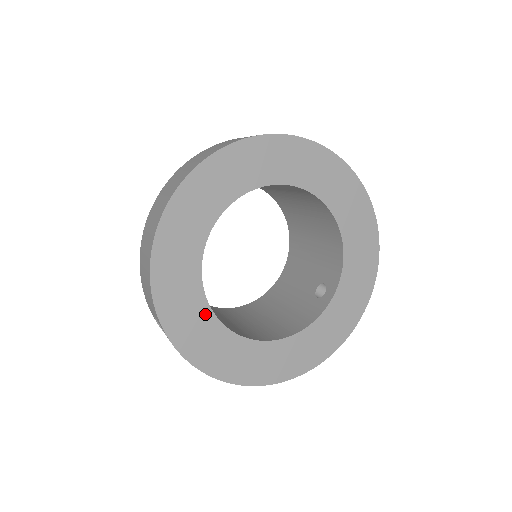
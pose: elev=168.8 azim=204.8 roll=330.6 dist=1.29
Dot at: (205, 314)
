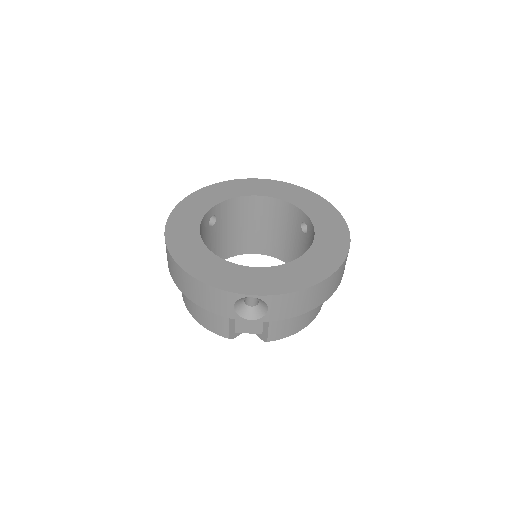
Dot at: (251, 271)
